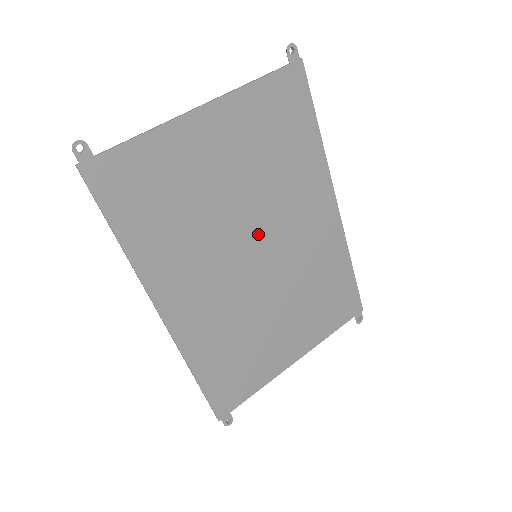
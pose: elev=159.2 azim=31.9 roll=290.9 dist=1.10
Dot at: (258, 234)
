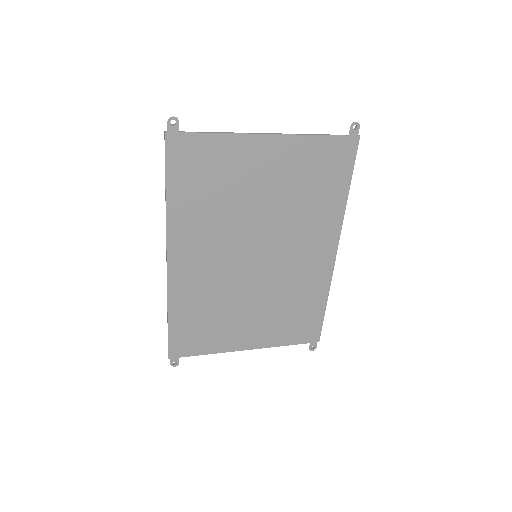
Dot at: (265, 241)
